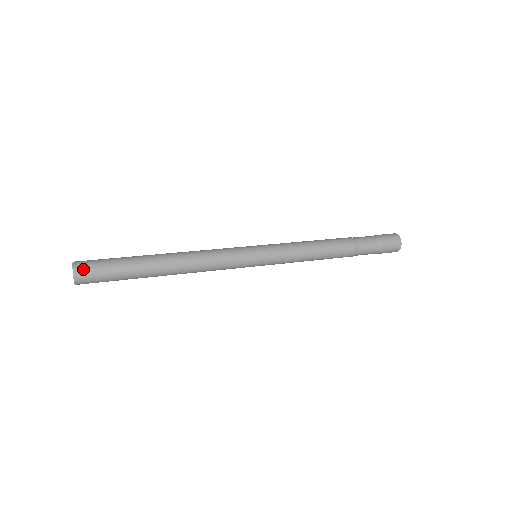
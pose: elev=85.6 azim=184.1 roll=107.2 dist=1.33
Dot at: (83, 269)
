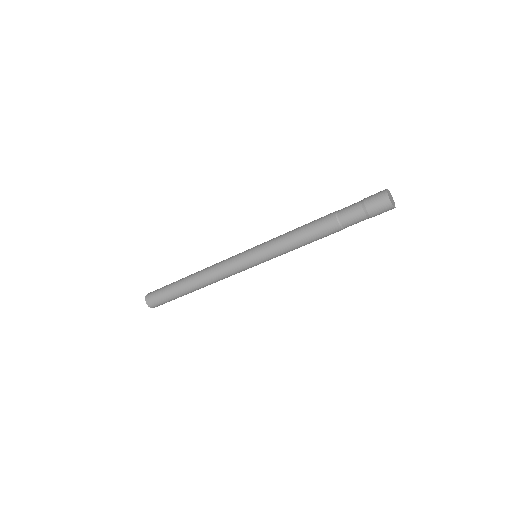
Dot at: (150, 295)
